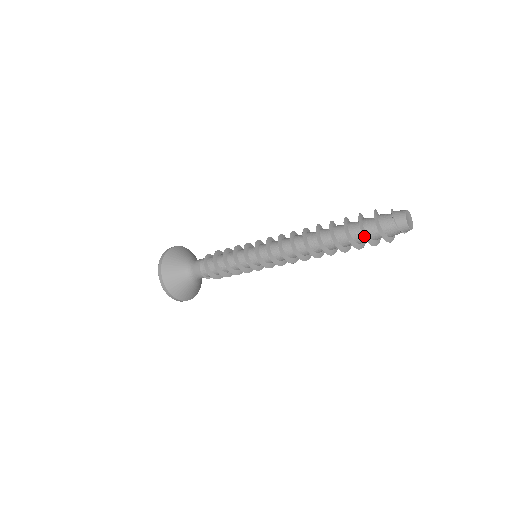
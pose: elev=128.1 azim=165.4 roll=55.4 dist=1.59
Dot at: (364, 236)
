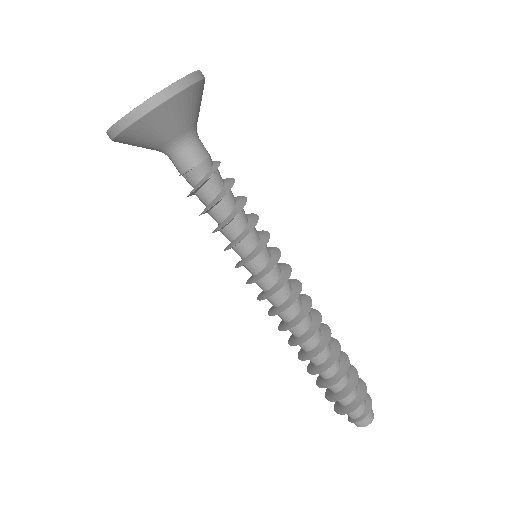
Dot at: (329, 400)
